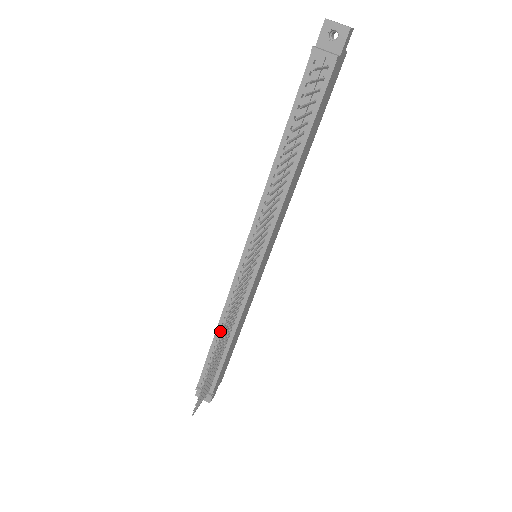
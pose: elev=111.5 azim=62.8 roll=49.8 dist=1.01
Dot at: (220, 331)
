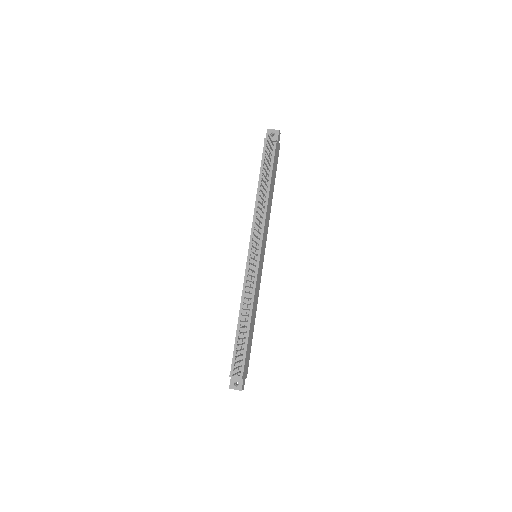
Dot at: occluded
